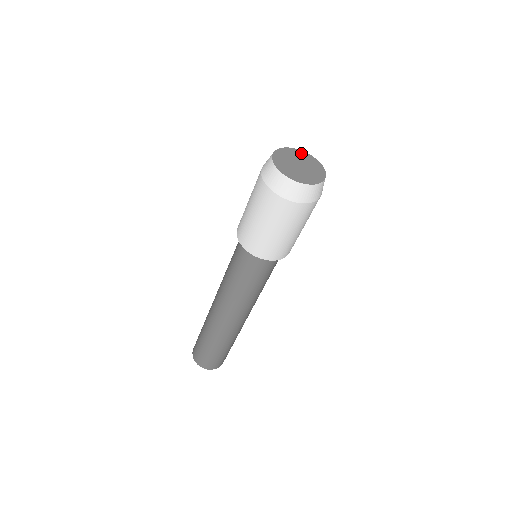
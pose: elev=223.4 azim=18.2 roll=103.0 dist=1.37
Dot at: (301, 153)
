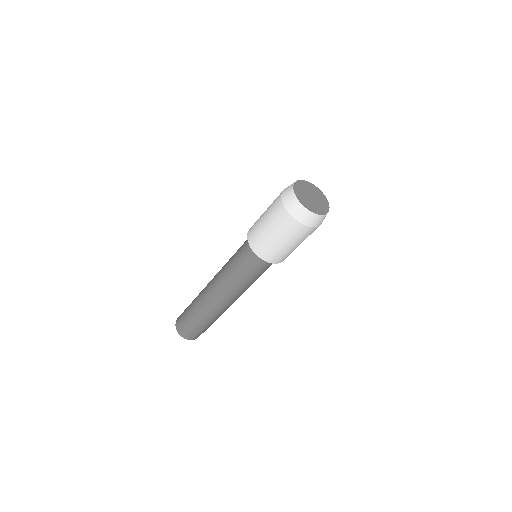
Dot at: (312, 186)
